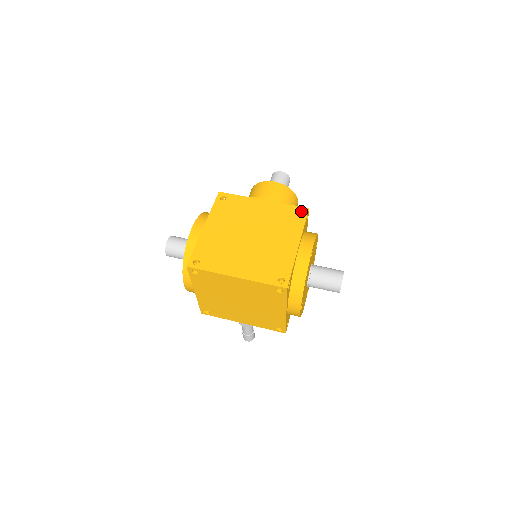
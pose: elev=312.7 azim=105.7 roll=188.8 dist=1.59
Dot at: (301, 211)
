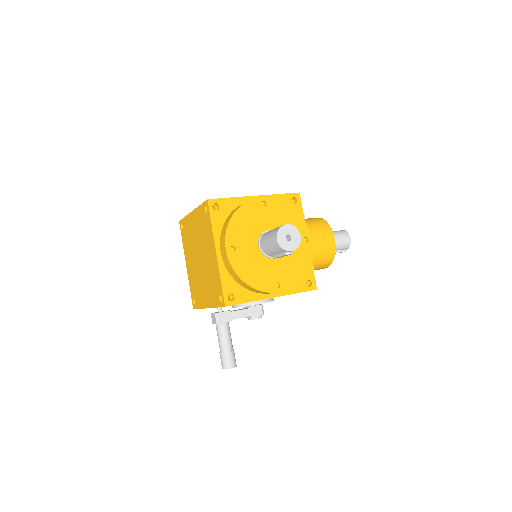
Dot at: occluded
